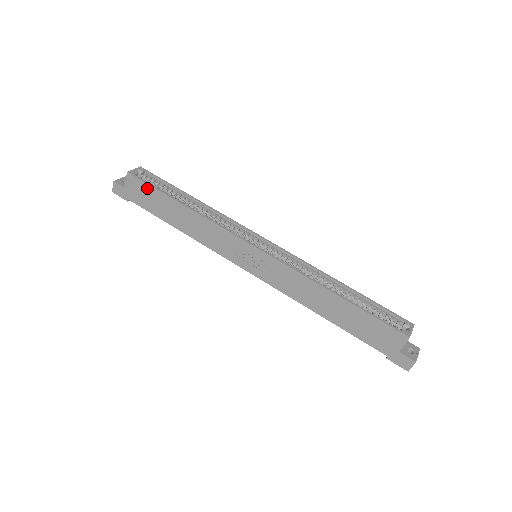
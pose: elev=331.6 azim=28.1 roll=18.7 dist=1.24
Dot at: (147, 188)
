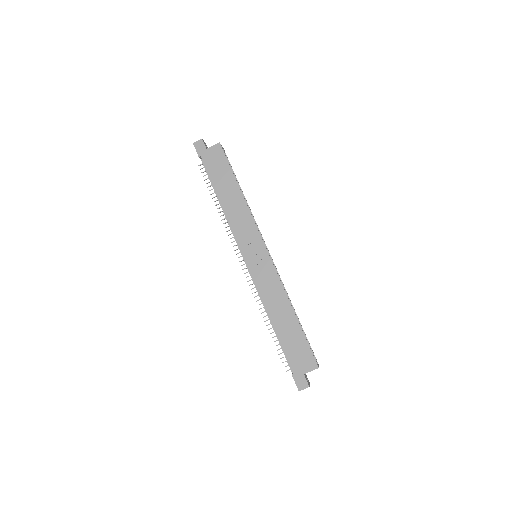
Dot at: (224, 162)
